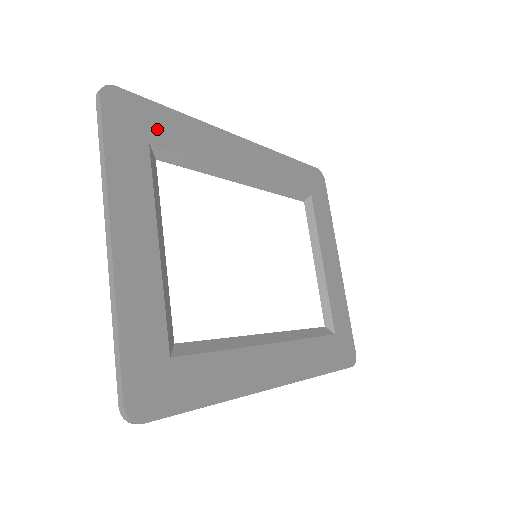
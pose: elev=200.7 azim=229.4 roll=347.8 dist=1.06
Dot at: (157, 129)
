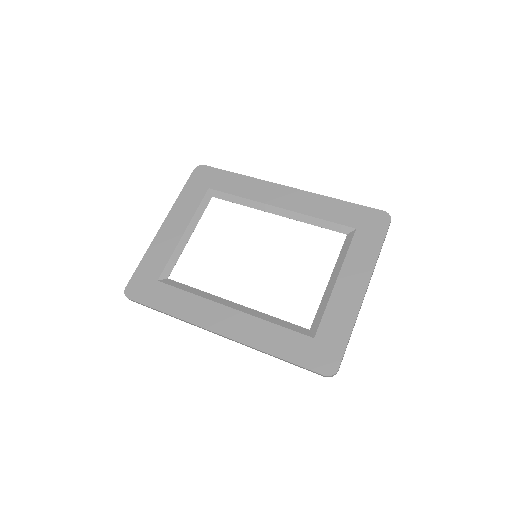
Dot at: (218, 182)
